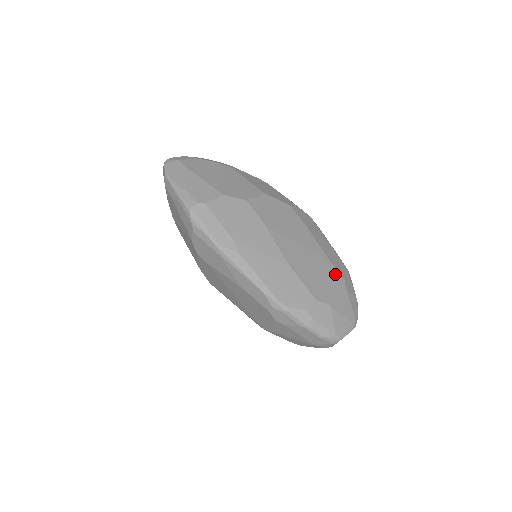
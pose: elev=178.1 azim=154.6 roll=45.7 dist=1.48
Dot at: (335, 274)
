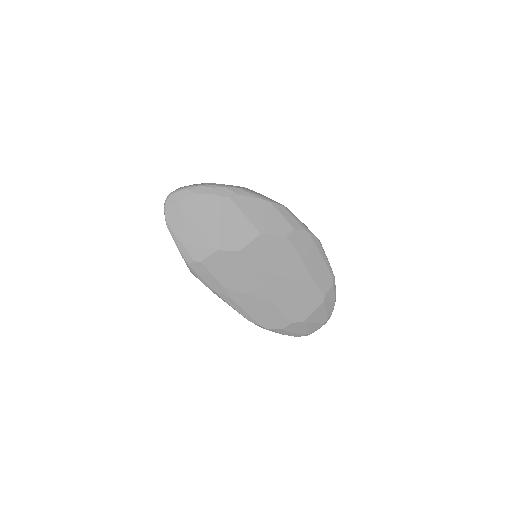
Dot at: (316, 293)
